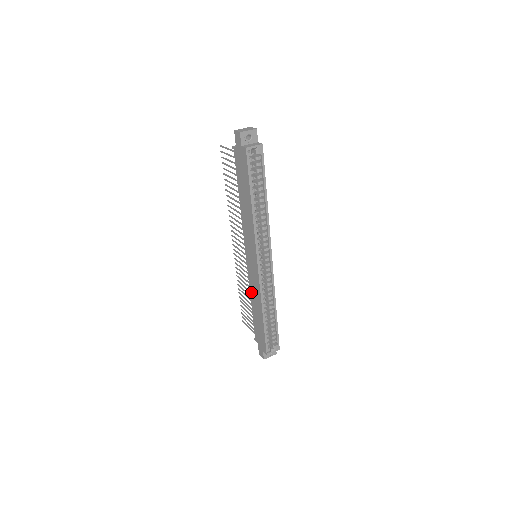
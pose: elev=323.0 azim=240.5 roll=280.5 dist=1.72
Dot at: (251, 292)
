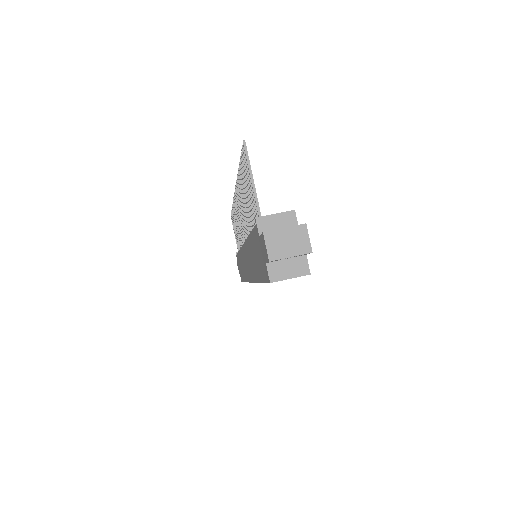
Dot at: (240, 255)
